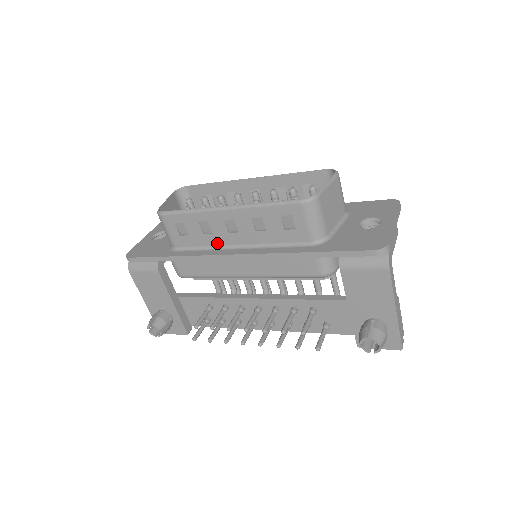
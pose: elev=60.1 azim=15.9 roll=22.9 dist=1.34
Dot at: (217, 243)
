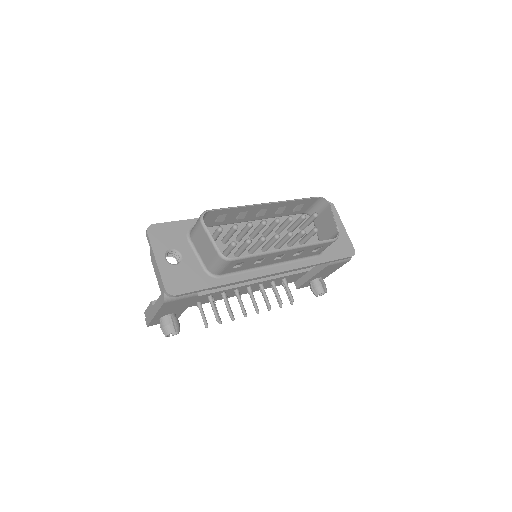
Dot at: (258, 266)
